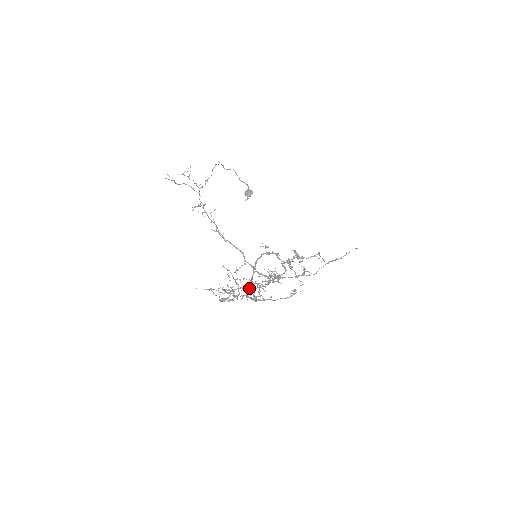
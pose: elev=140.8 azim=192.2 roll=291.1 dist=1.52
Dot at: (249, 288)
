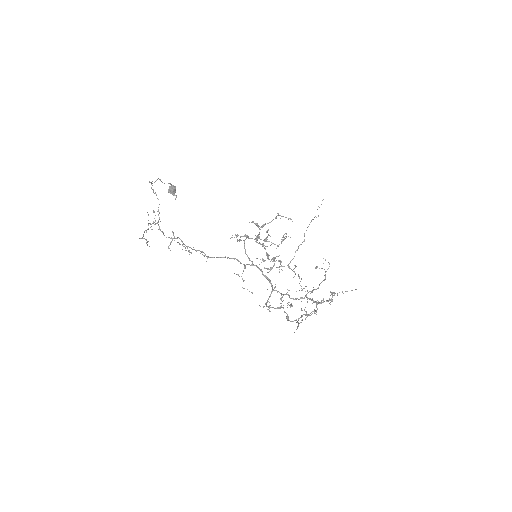
Dot at: occluded
